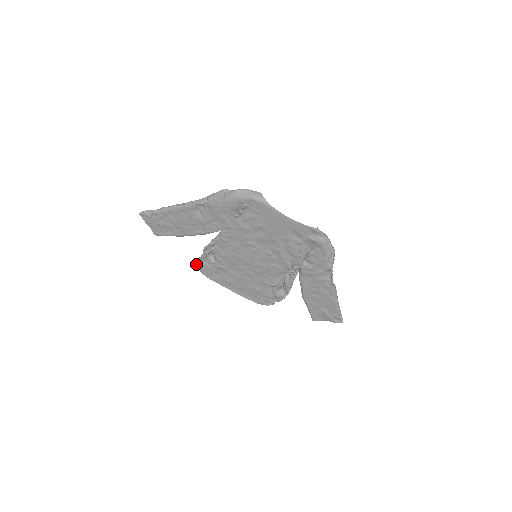
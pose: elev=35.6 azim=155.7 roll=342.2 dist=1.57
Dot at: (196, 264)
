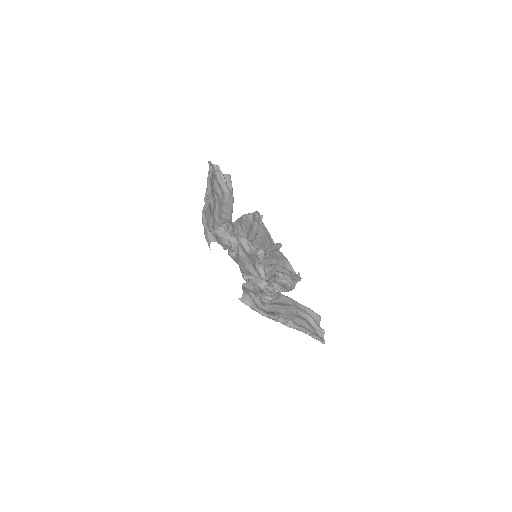
Dot at: occluded
